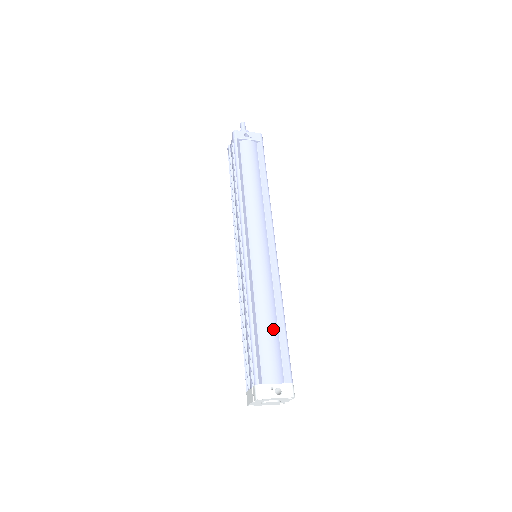
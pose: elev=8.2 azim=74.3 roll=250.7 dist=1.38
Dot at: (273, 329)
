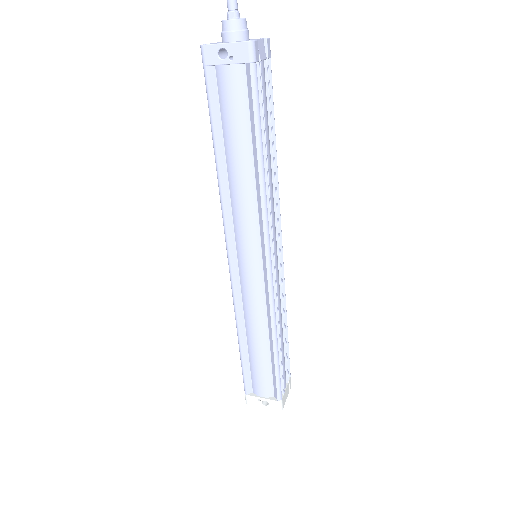
Dot at: (263, 354)
